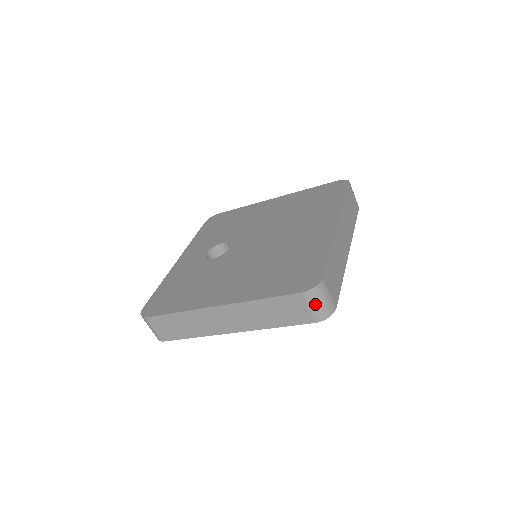
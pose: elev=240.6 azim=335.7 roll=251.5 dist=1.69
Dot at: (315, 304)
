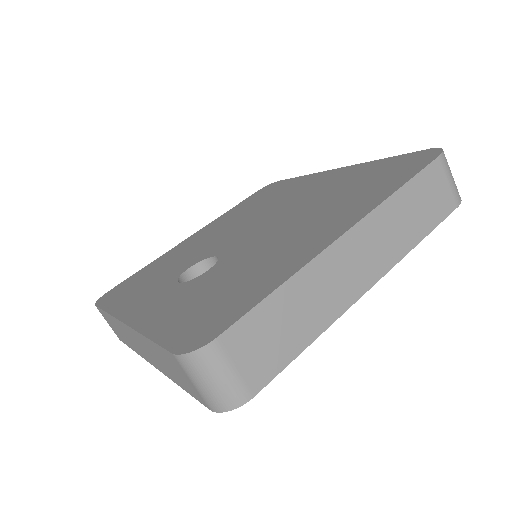
Dot at: (451, 174)
